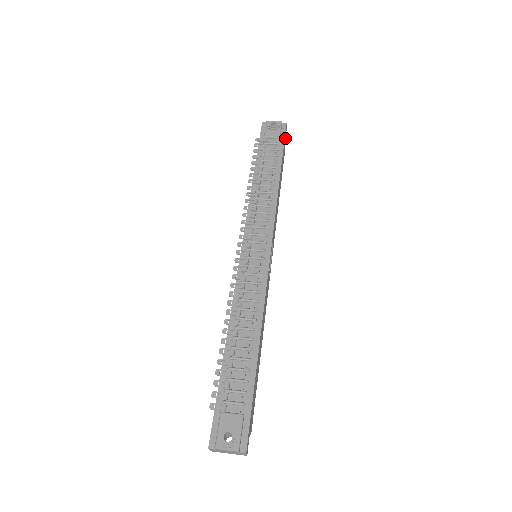
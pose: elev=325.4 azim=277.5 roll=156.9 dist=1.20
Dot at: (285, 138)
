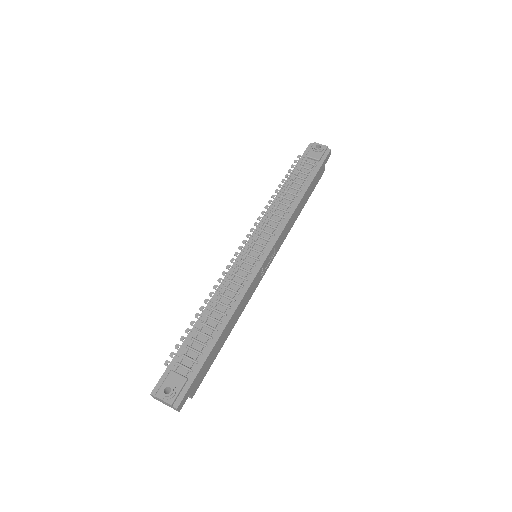
Dot at: (326, 162)
